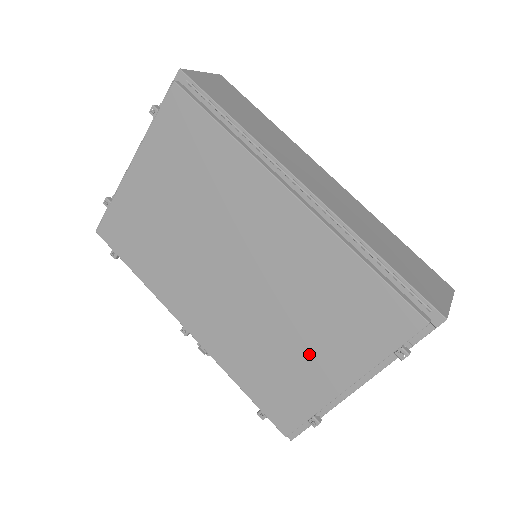
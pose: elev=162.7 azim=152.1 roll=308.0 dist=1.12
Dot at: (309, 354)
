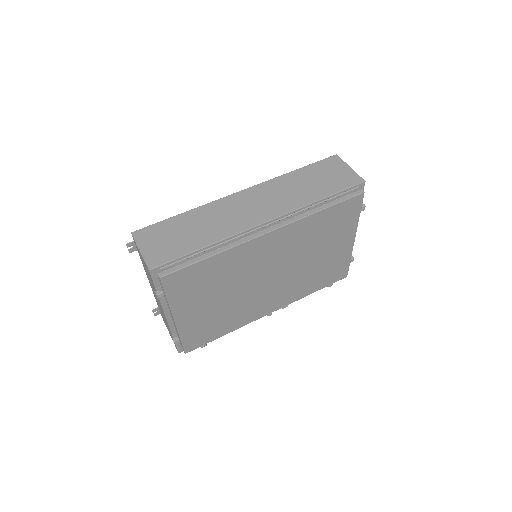
Dot at: (331, 252)
